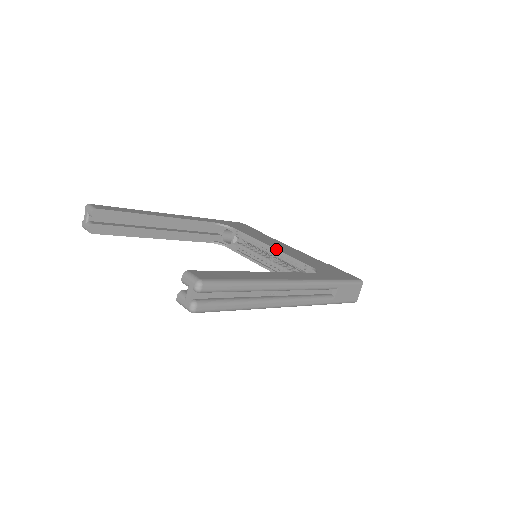
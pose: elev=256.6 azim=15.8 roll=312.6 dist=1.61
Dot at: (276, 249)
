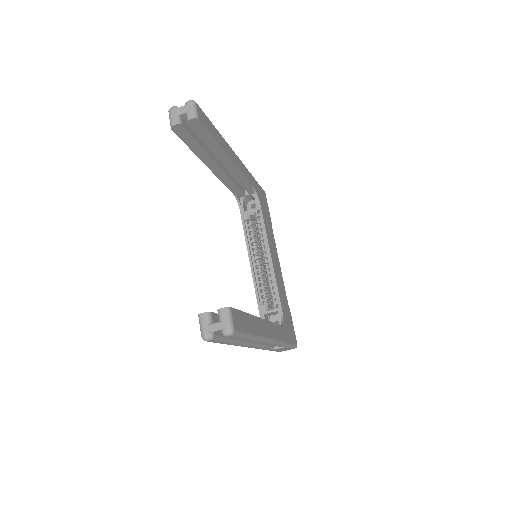
Dot at: (273, 266)
